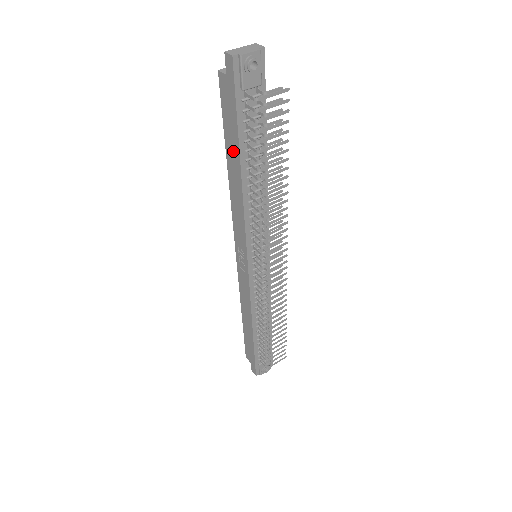
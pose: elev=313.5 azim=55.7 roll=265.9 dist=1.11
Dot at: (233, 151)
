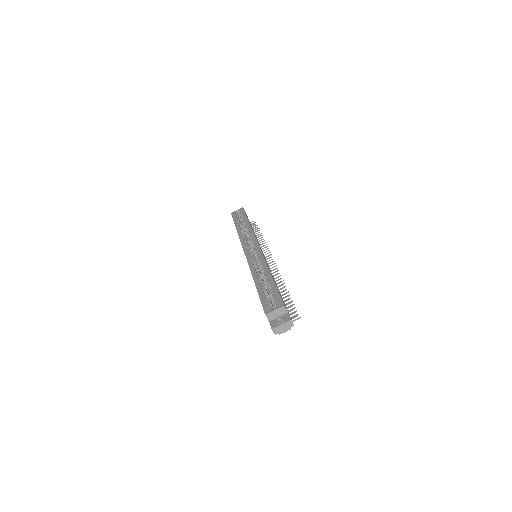
Dot at: occluded
